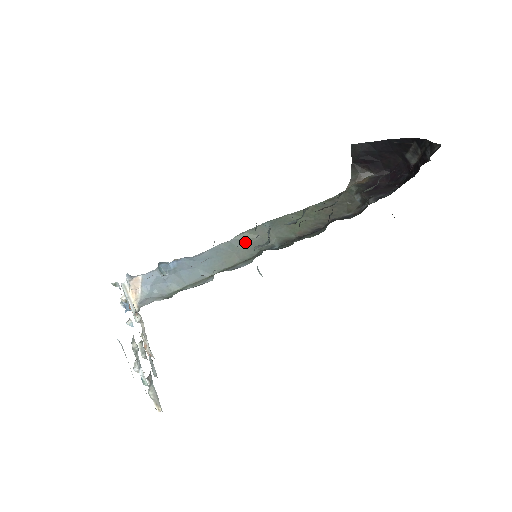
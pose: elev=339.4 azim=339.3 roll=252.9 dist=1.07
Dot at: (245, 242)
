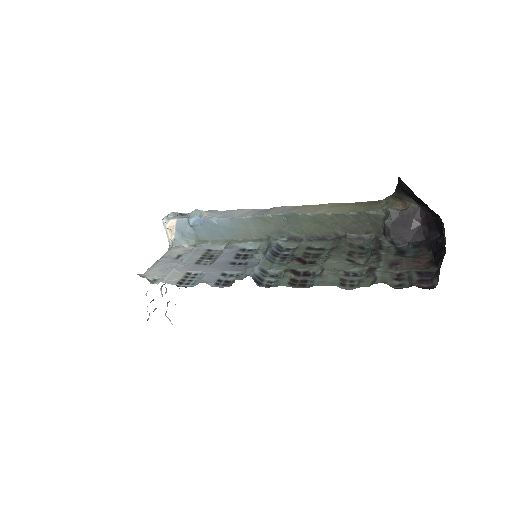
Dot at: (261, 224)
